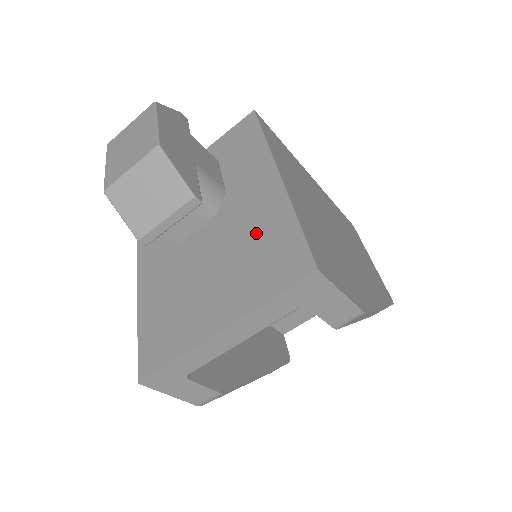
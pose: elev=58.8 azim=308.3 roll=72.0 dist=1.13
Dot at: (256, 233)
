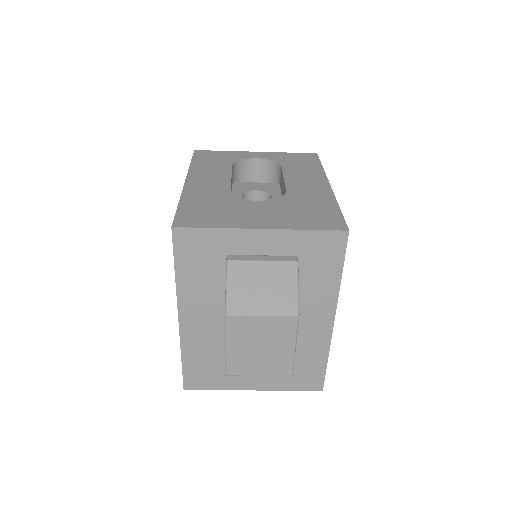
Dot at: (298, 351)
